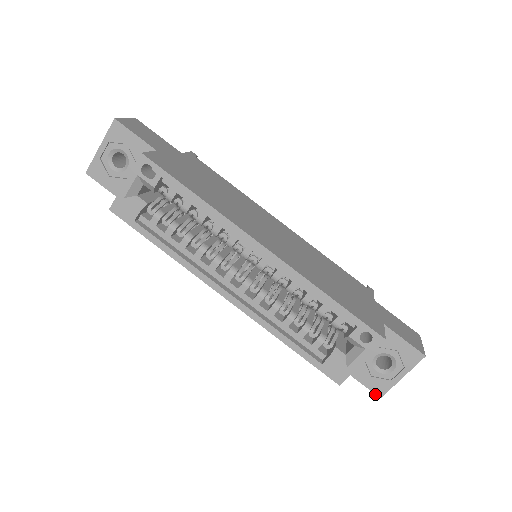
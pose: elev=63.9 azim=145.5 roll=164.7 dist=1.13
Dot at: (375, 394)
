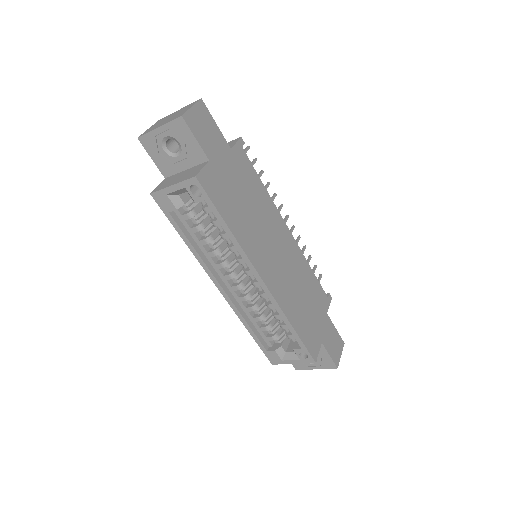
Dot at: (294, 367)
